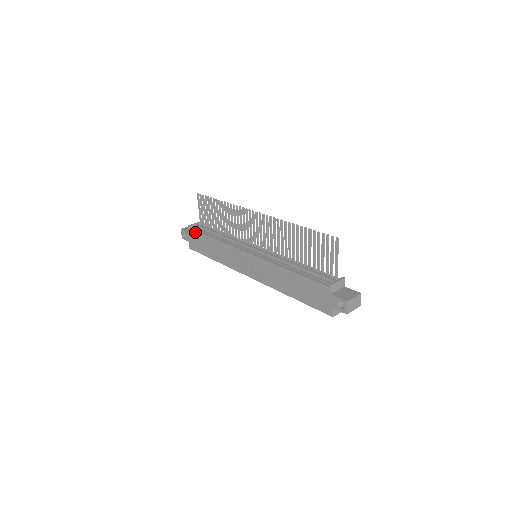
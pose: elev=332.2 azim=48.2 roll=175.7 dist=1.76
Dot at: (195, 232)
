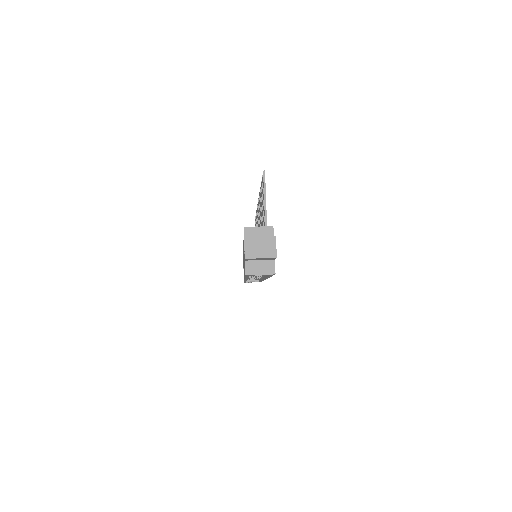
Dot at: occluded
